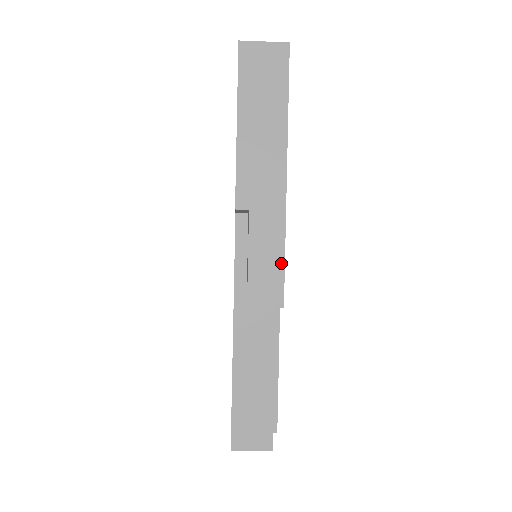
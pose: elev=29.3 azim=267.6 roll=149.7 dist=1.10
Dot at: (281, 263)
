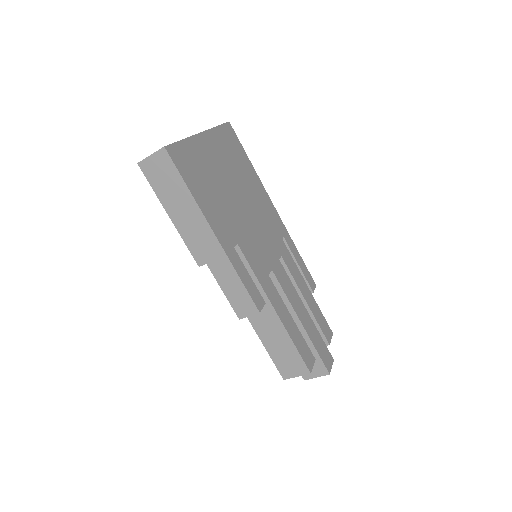
Dot at: (243, 288)
